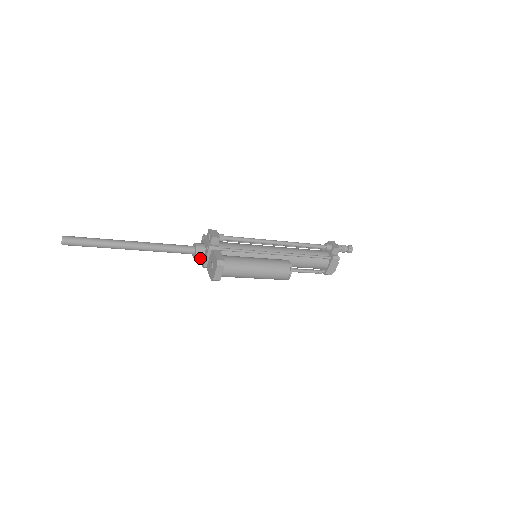
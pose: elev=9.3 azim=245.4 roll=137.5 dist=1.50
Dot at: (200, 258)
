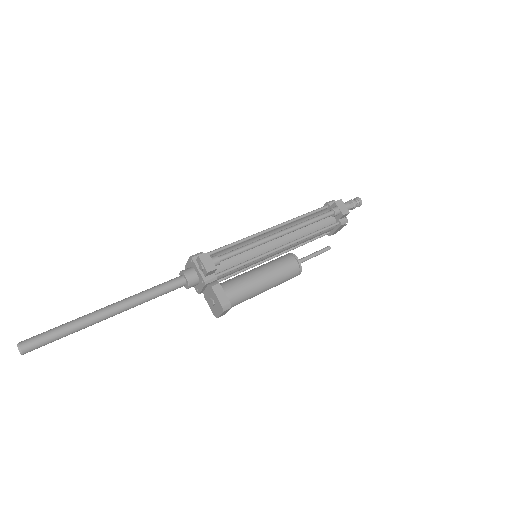
Dot at: occluded
